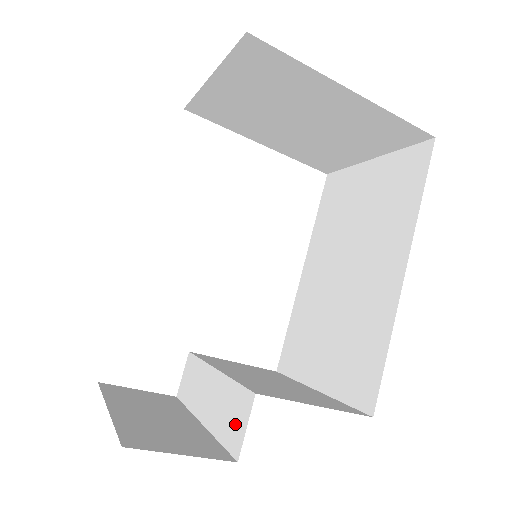
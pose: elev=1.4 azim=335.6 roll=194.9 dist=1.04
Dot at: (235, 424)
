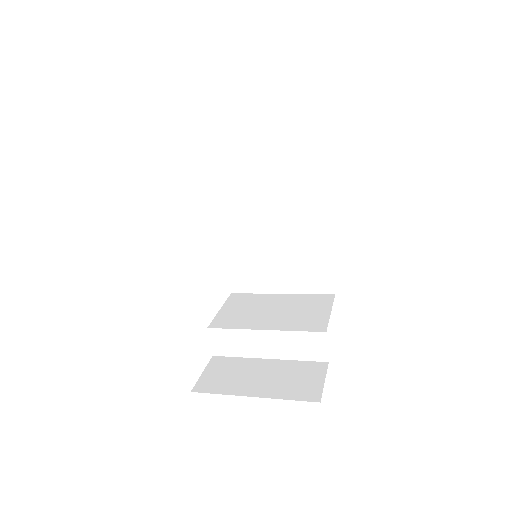
Dot at: (314, 349)
